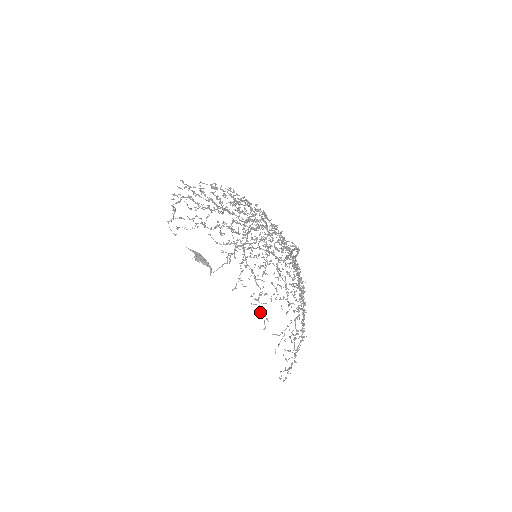
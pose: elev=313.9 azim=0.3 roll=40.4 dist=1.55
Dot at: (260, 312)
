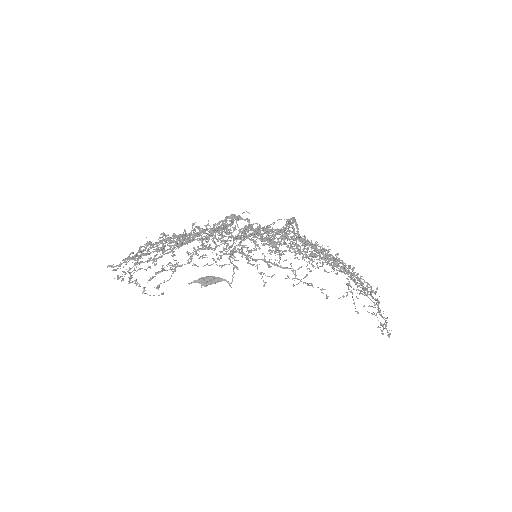
Dot at: occluded
